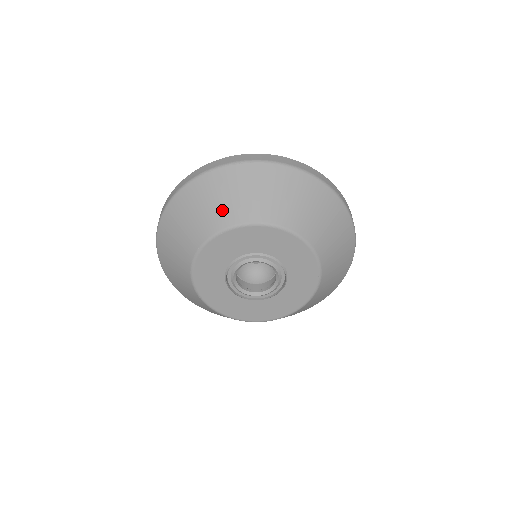
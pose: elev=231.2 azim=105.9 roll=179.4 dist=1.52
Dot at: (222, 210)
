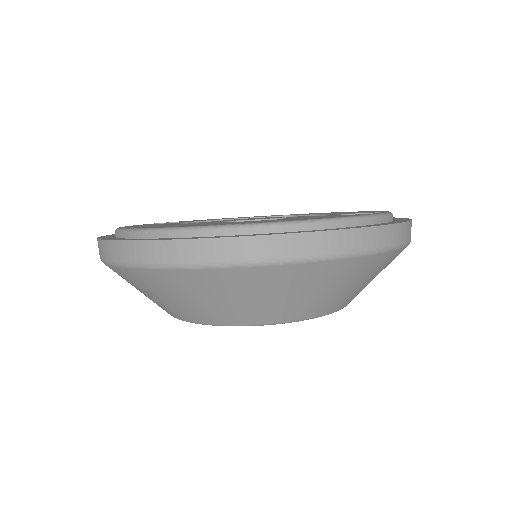
Dot at: occluded
